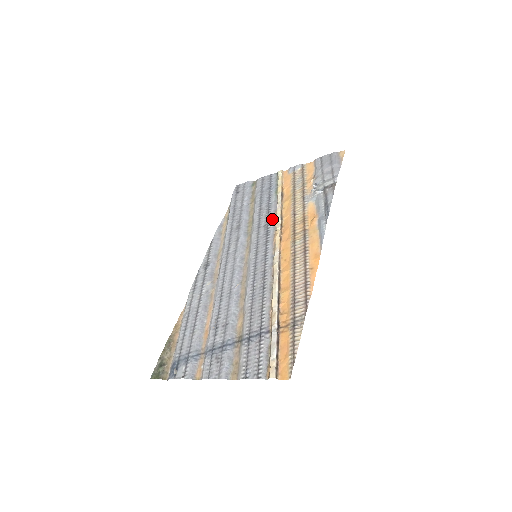
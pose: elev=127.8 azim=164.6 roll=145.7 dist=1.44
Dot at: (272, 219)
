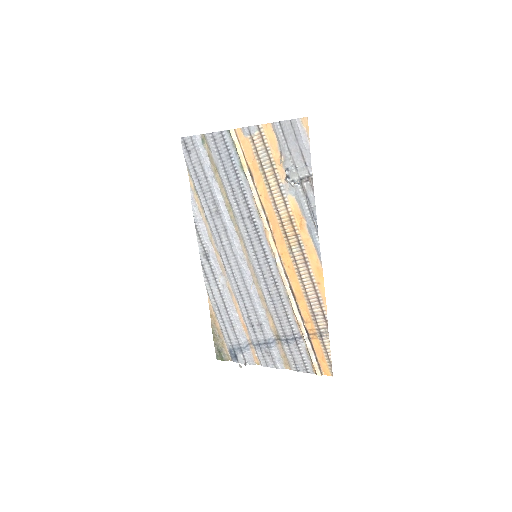
Dot at: (254, 210)
